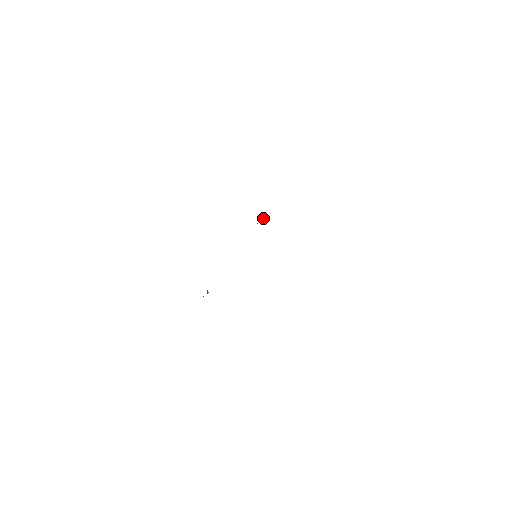
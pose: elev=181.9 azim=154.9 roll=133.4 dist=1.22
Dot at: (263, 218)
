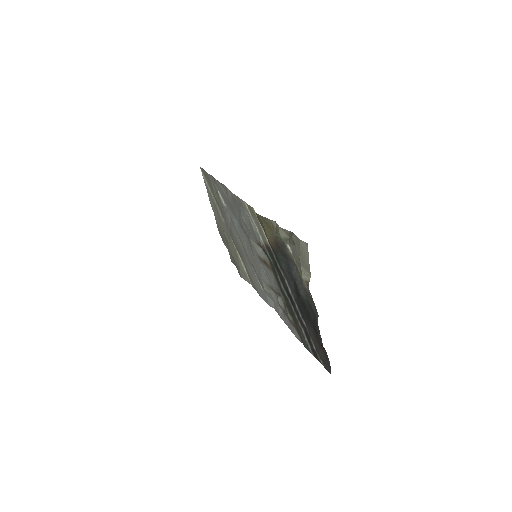
Dot at: (261, 242)
